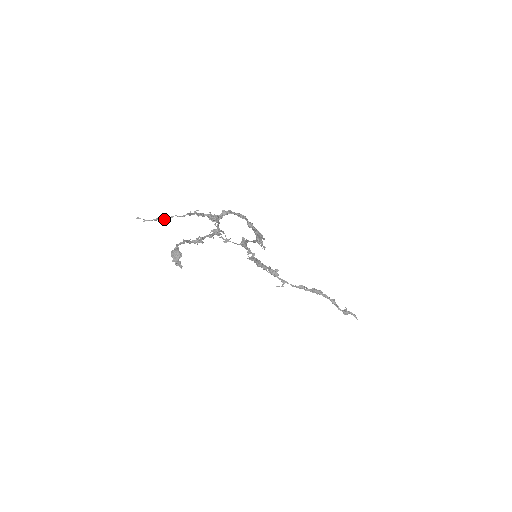
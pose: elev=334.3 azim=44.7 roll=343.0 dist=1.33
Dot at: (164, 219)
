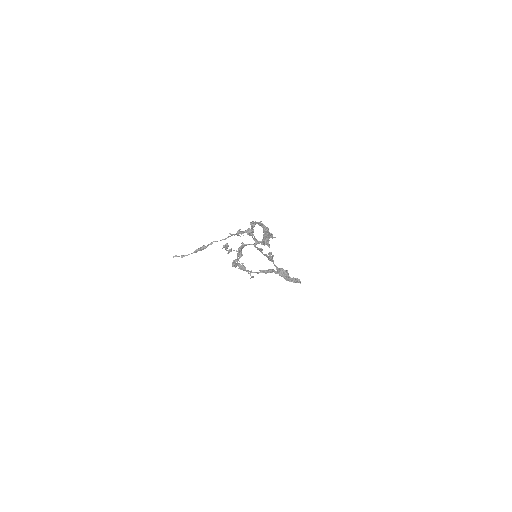
Dot at: occluded
